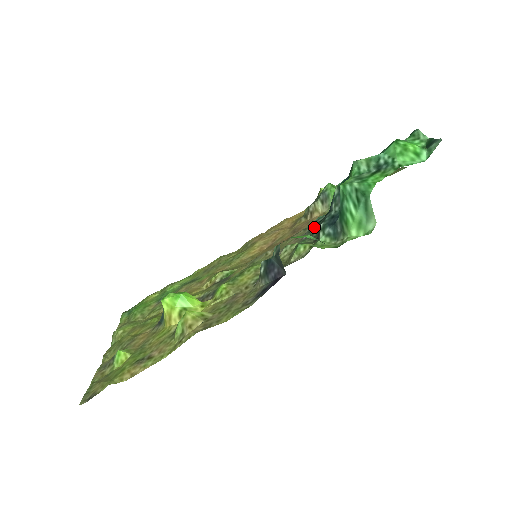
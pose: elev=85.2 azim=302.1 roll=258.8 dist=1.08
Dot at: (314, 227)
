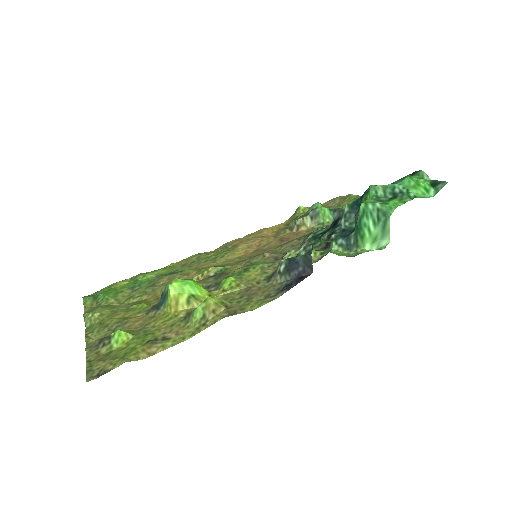
Dot at: (316, 238)
